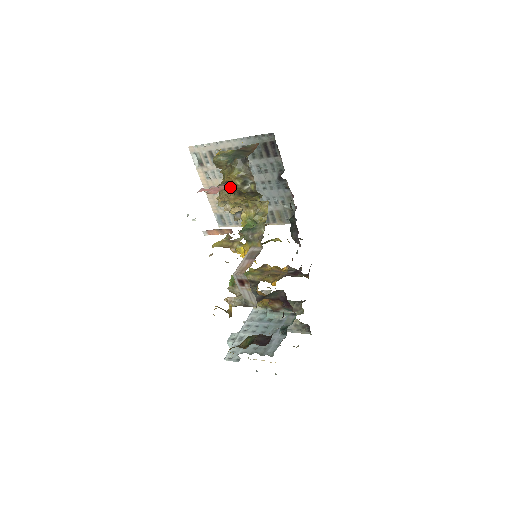
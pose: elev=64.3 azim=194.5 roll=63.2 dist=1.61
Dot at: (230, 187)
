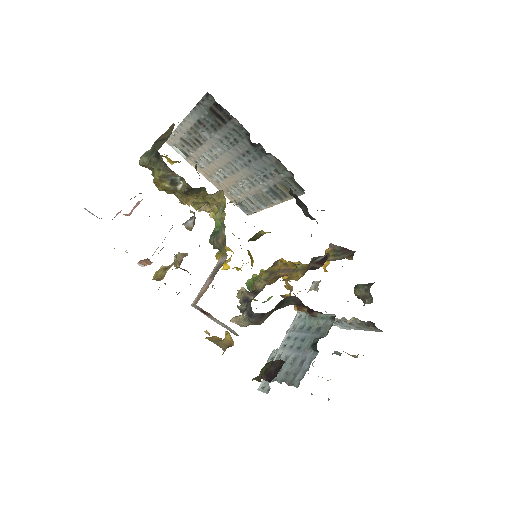
Dot at: (166, 192)
